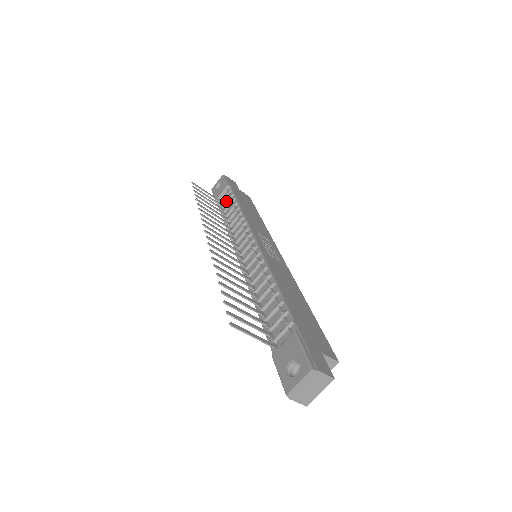
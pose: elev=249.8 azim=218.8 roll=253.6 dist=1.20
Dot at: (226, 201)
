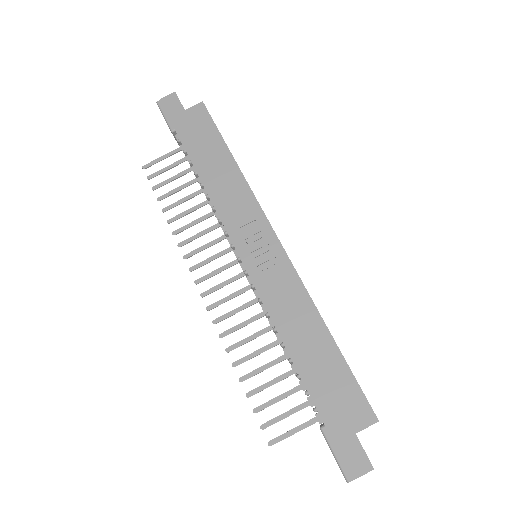
Dot at: occluded
